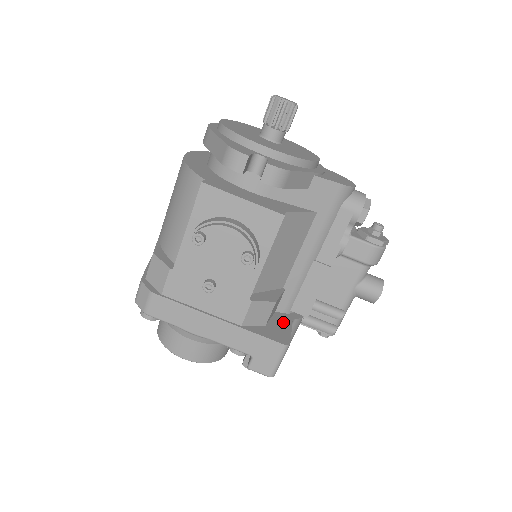
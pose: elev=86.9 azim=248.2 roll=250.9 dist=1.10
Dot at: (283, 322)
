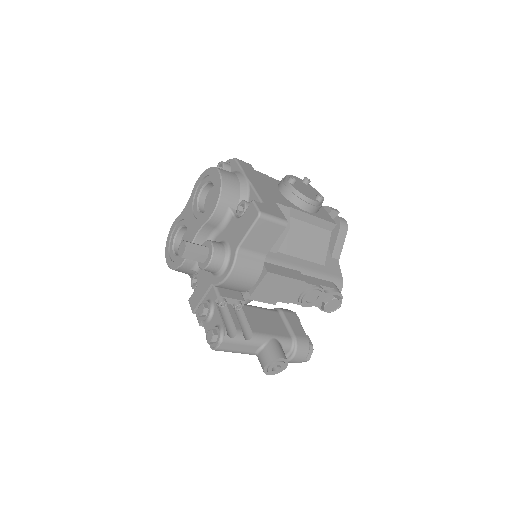
Dot at: occluded
